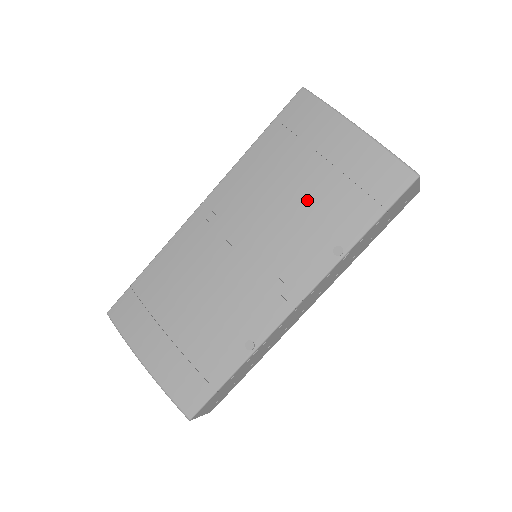
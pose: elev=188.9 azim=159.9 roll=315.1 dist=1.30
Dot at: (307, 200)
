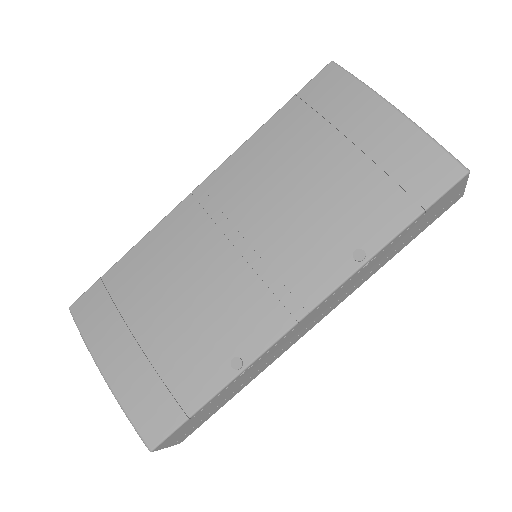
Dot at: (326, 190)
